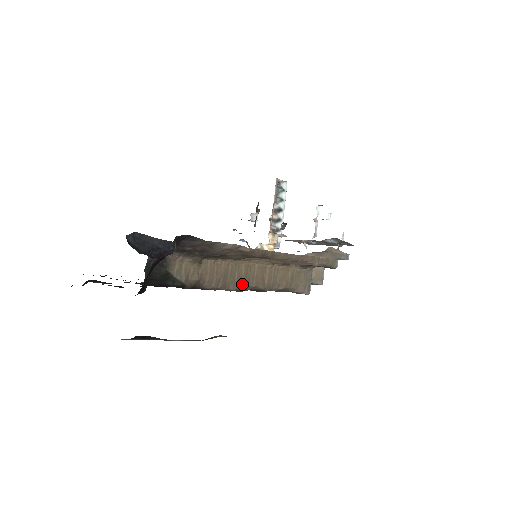
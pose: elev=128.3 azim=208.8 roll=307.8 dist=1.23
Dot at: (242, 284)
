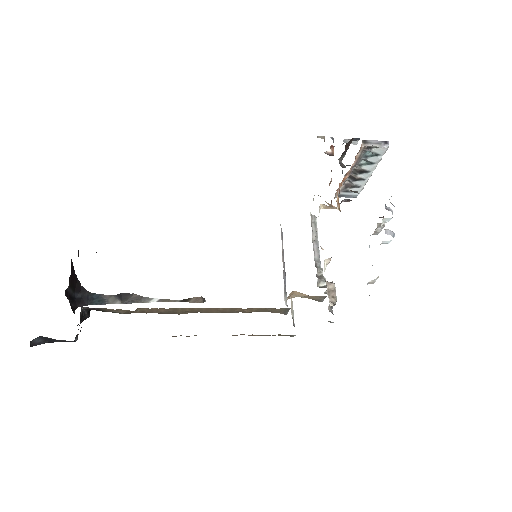
Dot at: (189, 312)
